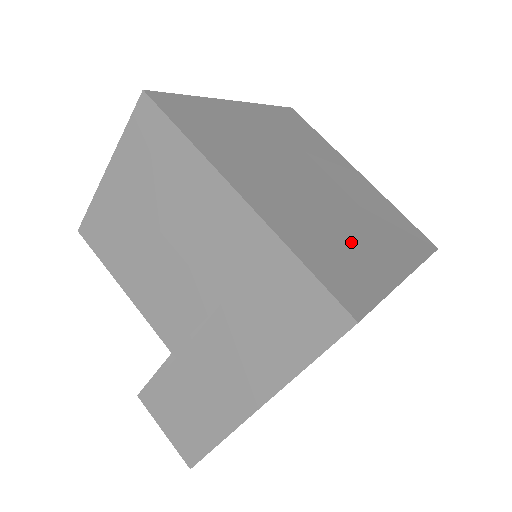
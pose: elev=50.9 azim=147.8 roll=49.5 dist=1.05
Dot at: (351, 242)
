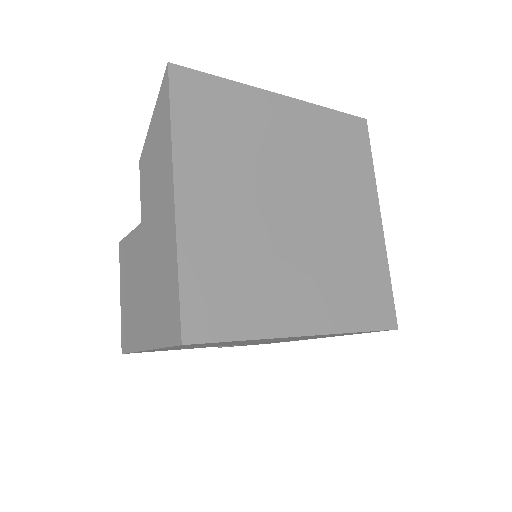
Dot at: (352, 249)
